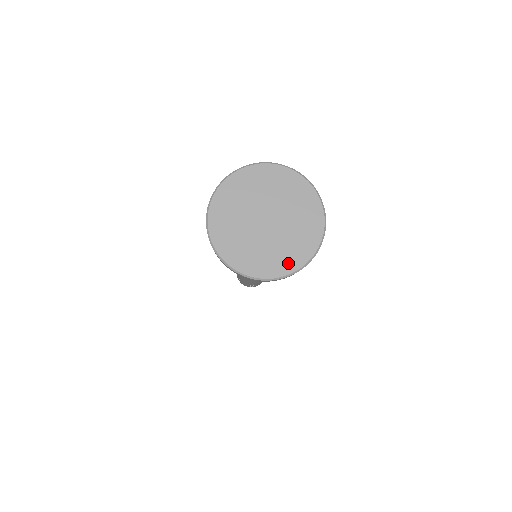
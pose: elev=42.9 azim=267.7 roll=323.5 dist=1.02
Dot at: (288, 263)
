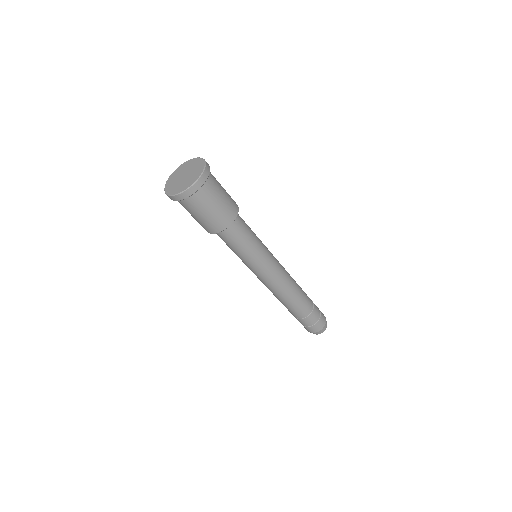
Dot at: (195, 178)
